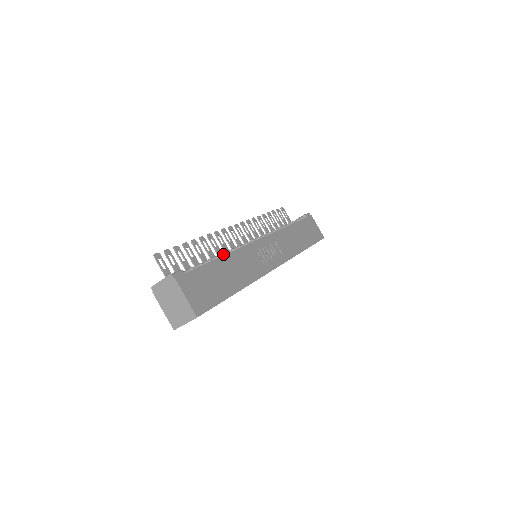
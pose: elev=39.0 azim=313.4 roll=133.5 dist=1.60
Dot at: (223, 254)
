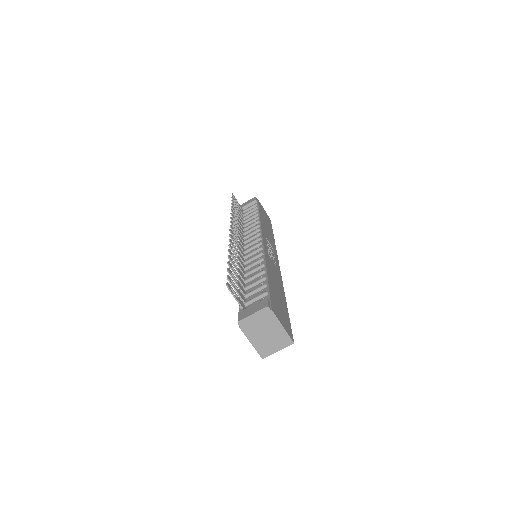
Dot at: (261, 267)
